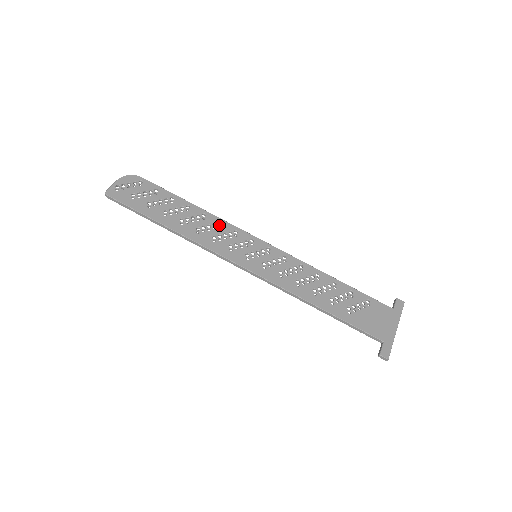
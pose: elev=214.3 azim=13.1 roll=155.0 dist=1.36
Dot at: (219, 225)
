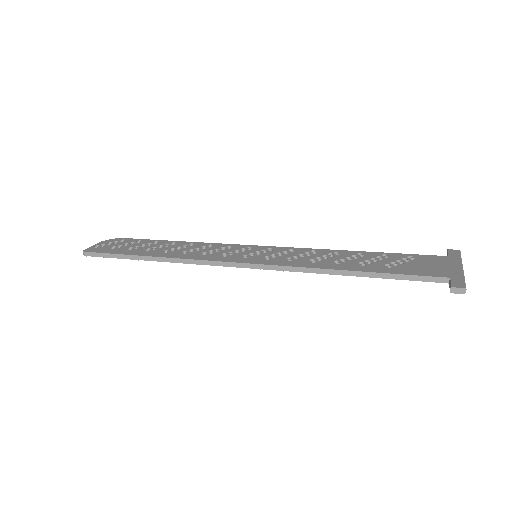
Dot at: (209, 246)
